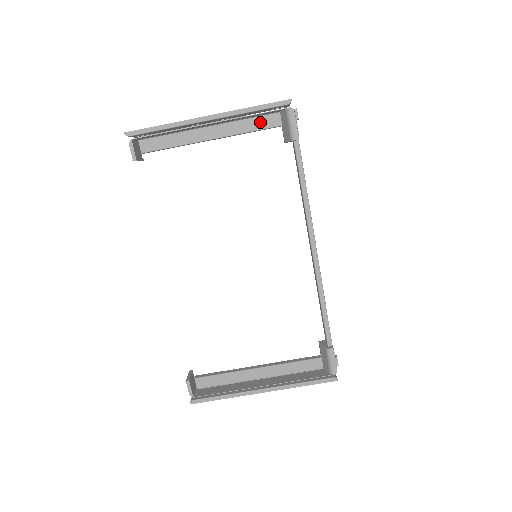
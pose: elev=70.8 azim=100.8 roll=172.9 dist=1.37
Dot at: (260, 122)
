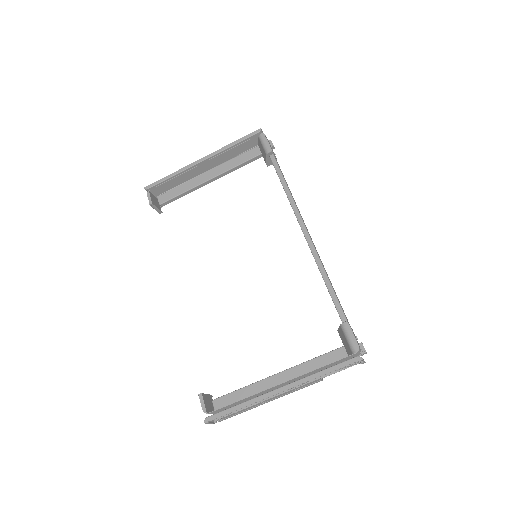
Dot at: (244, 157)
